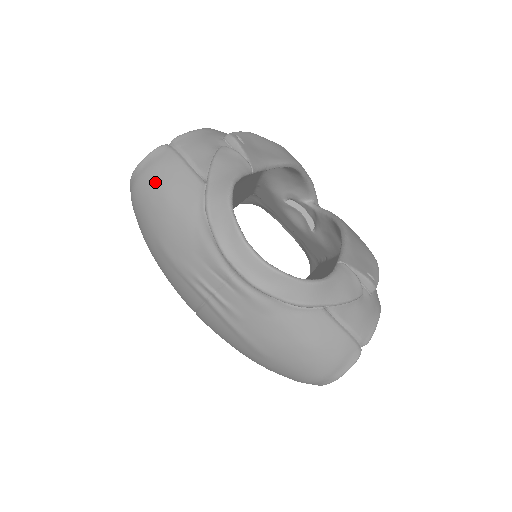
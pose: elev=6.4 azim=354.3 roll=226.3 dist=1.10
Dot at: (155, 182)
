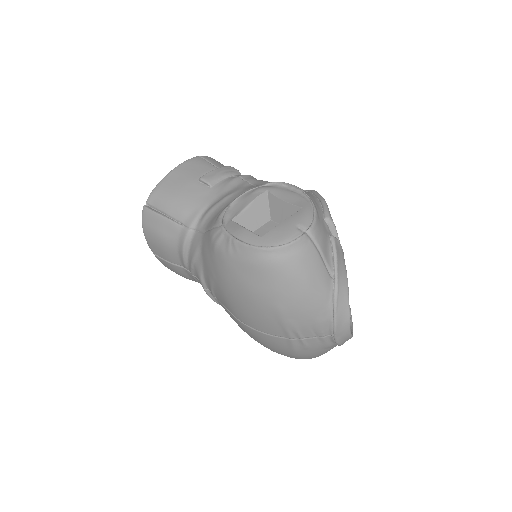
Dot at: (300, 271)
